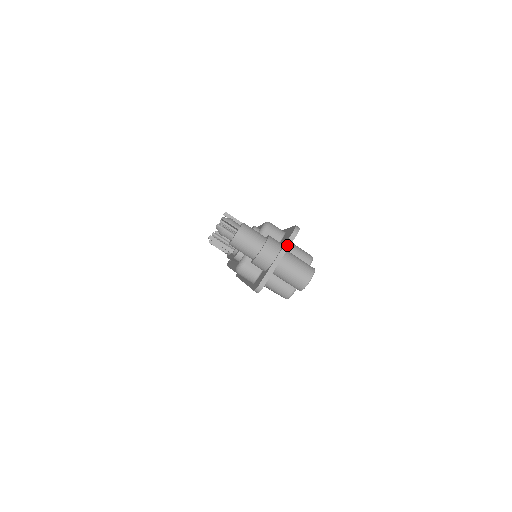
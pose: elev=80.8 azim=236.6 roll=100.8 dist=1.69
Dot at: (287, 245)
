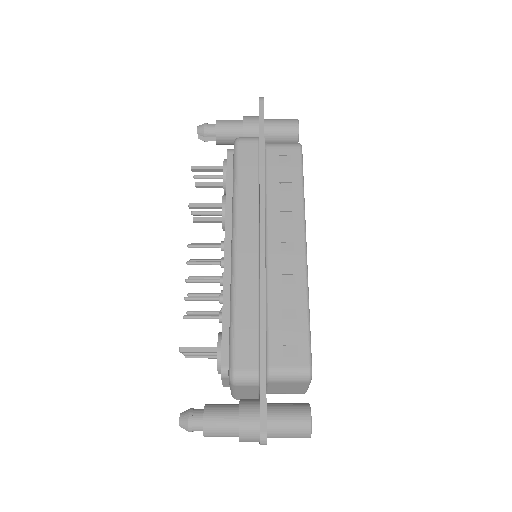
Dot at: occluded
